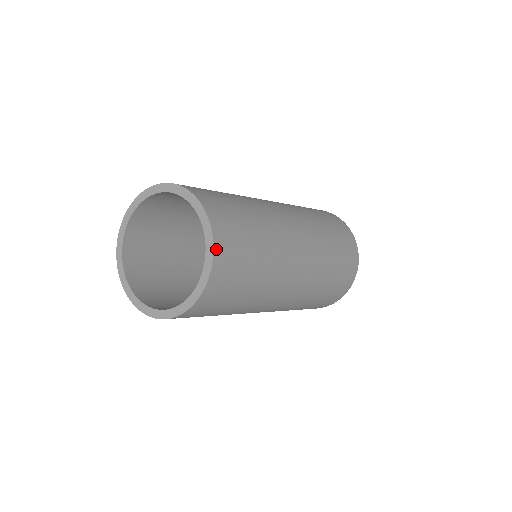
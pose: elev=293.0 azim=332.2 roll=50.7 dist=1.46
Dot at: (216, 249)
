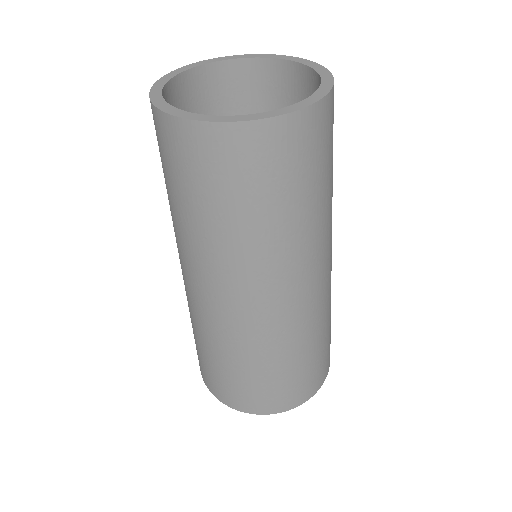
Dot at: occluded
